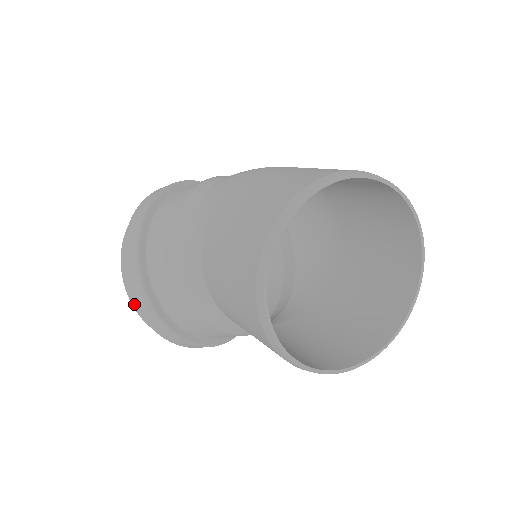
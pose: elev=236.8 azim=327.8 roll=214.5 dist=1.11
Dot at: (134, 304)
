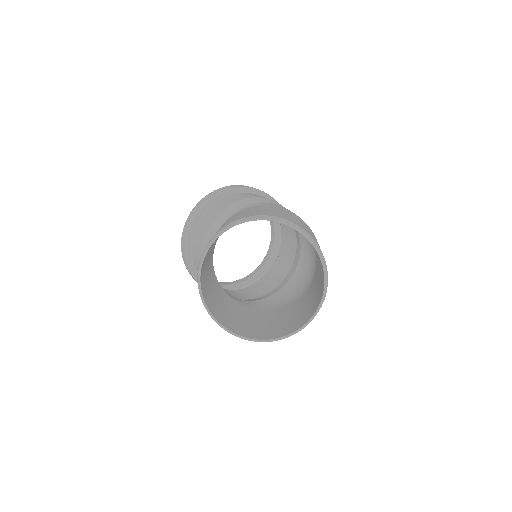
Dot at: occluded
